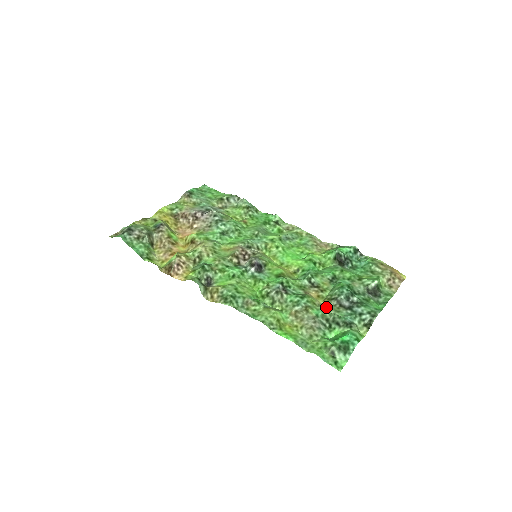
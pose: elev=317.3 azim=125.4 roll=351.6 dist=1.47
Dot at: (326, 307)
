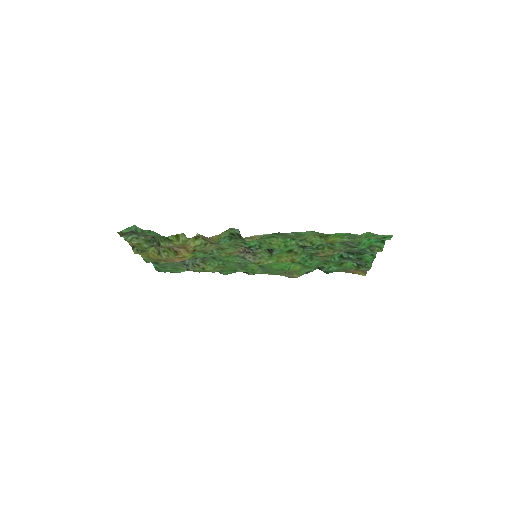
Dot at: (342, 247)
